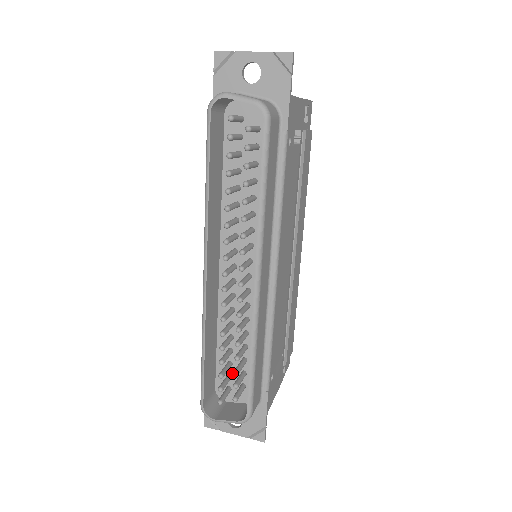
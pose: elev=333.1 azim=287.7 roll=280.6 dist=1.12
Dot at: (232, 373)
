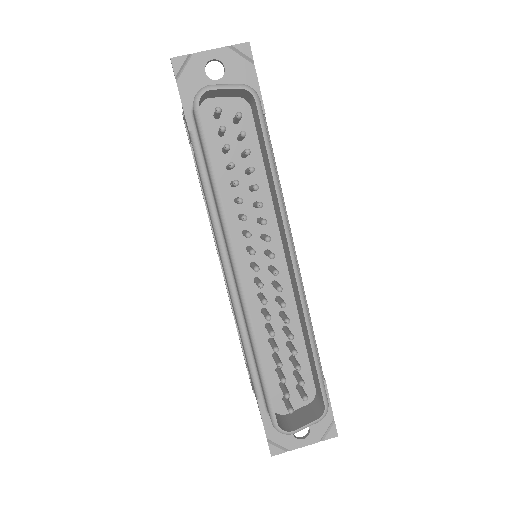
Dot at: occluded
